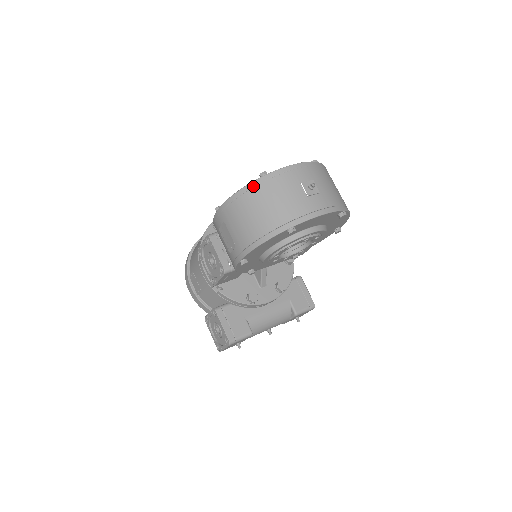
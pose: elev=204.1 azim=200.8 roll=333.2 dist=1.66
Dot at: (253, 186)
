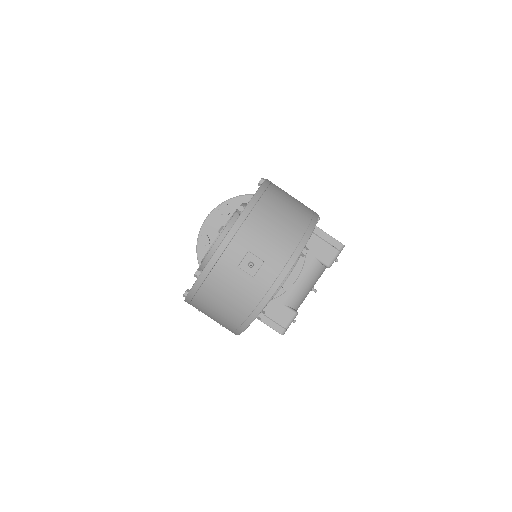
Dot at: (196, 291)
